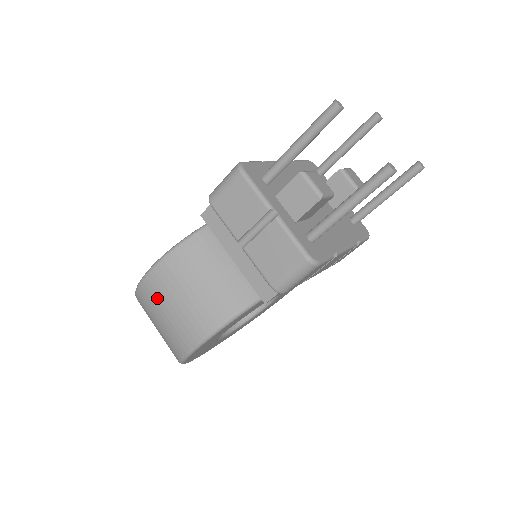
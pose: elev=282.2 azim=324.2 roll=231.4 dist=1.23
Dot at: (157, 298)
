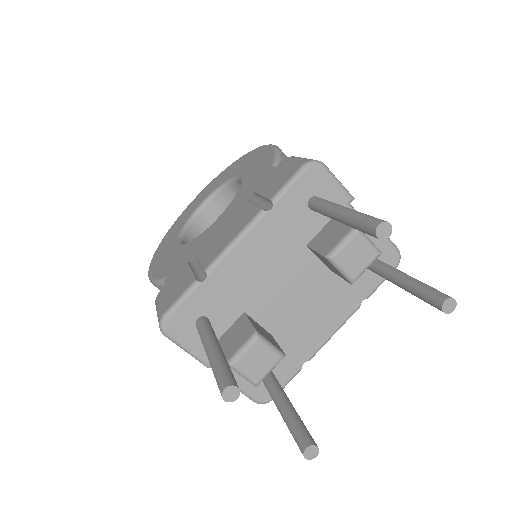
Dot at: occluded
